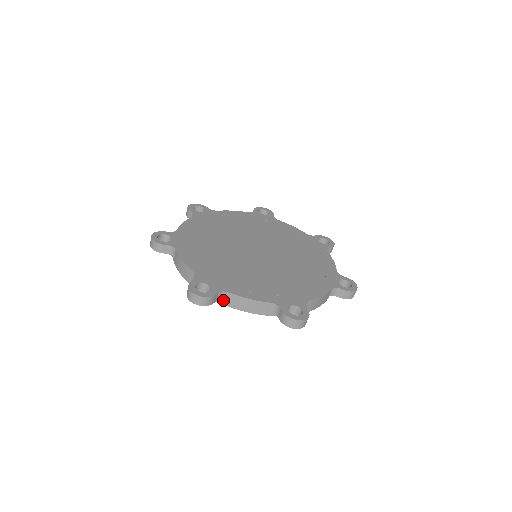
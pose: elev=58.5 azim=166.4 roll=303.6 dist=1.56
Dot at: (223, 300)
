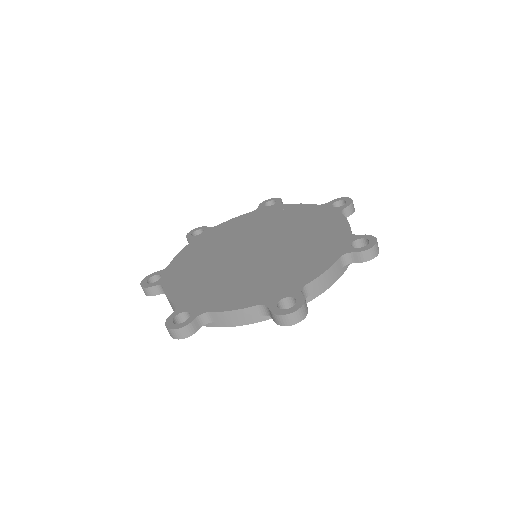
Dot at: (306, 298)
